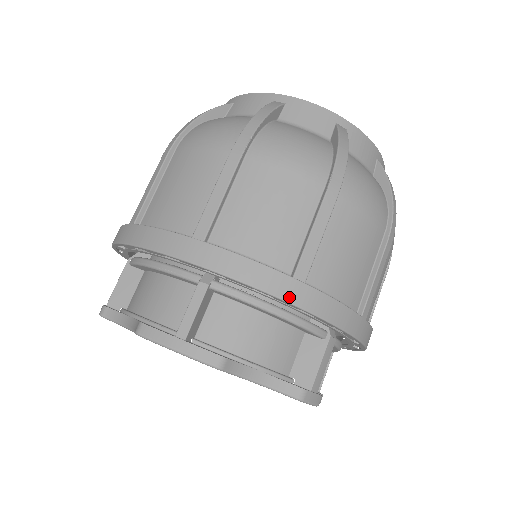
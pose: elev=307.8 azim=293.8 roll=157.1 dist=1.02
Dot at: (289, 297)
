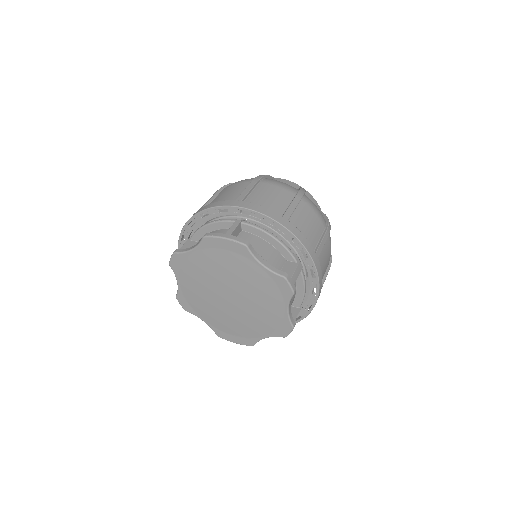
Dot at: (281, 222)
